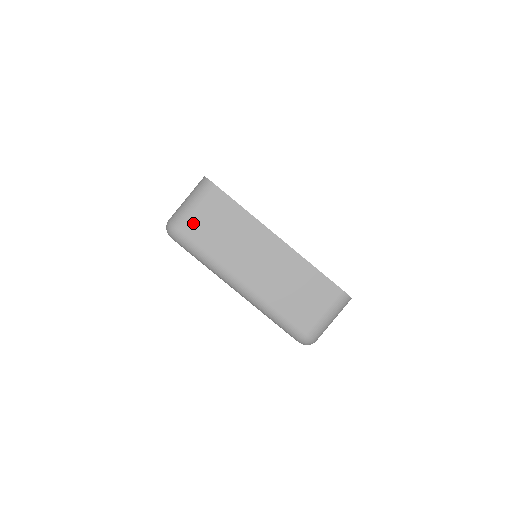
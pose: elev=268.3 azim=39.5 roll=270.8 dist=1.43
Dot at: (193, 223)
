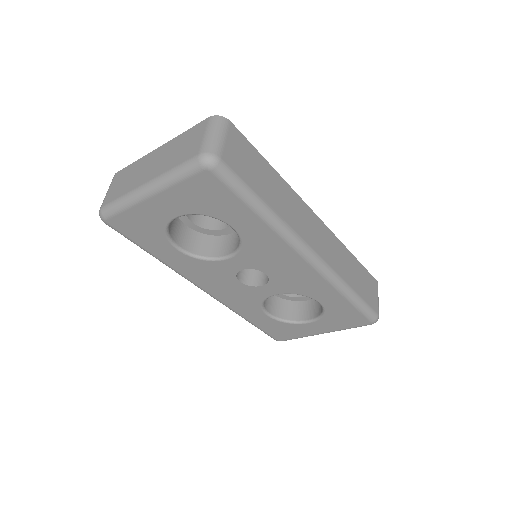
Dot at: (109, 196)
